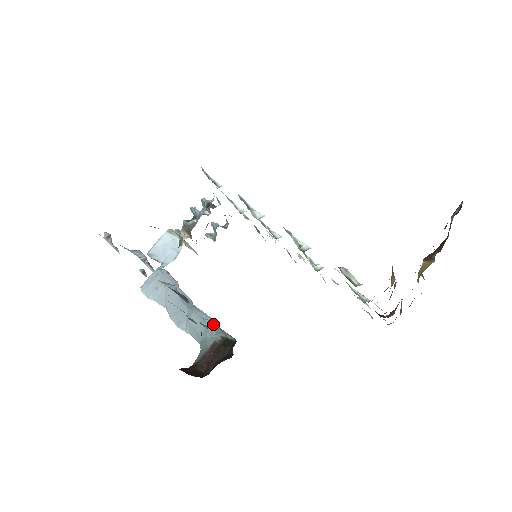
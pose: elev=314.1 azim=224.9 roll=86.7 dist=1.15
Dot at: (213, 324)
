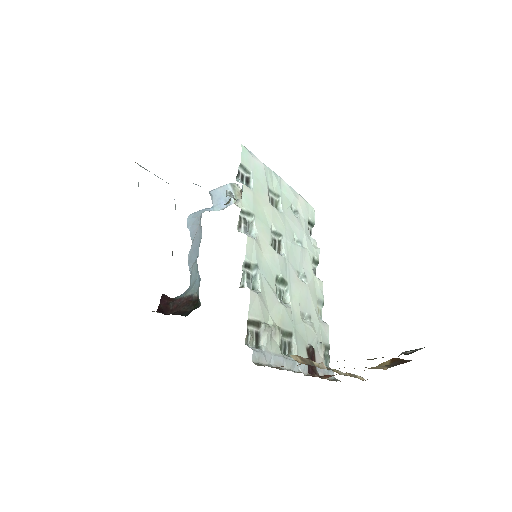
Dot at: occluded
